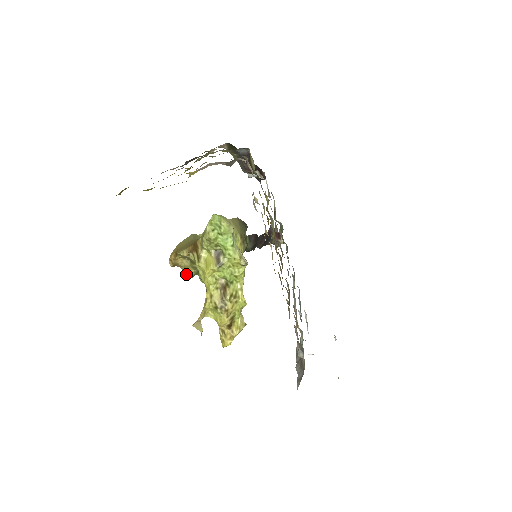
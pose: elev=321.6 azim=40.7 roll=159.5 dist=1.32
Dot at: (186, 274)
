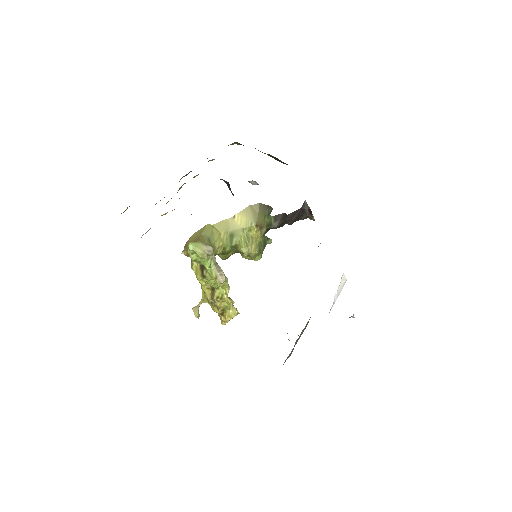
Dot at: occluded
